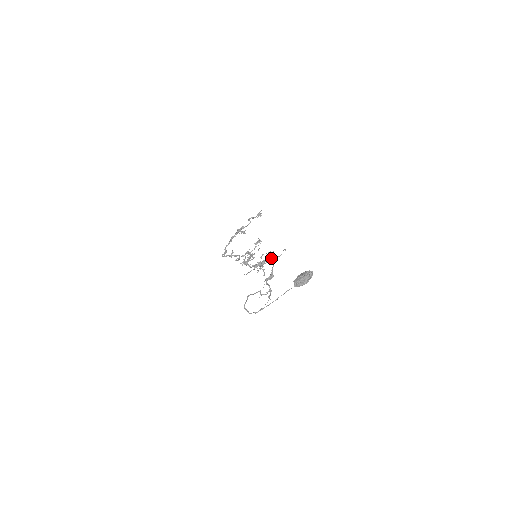
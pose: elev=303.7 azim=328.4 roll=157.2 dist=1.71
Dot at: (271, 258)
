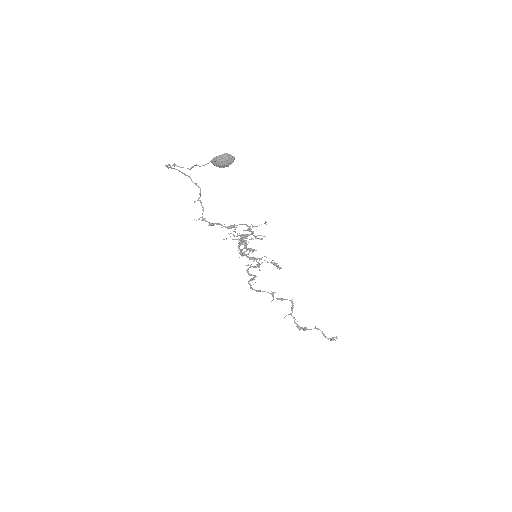
Dot at: (251, 224)
